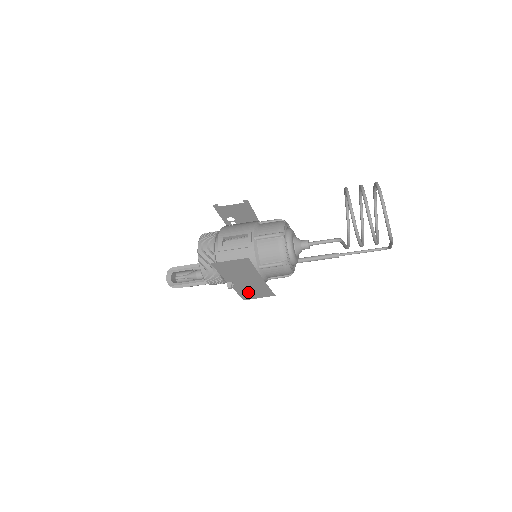
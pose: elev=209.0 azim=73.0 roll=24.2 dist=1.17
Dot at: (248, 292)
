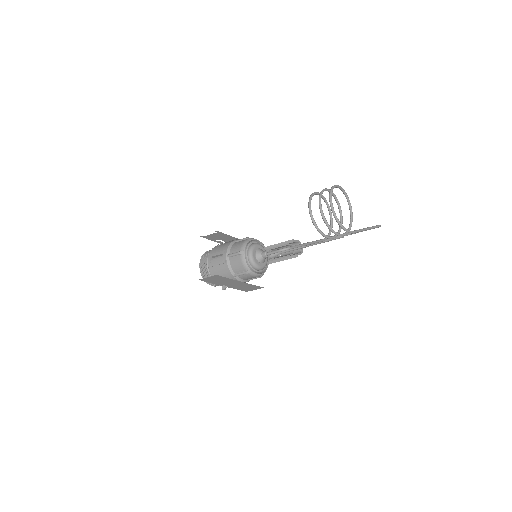
Dot at: (243, 288)
